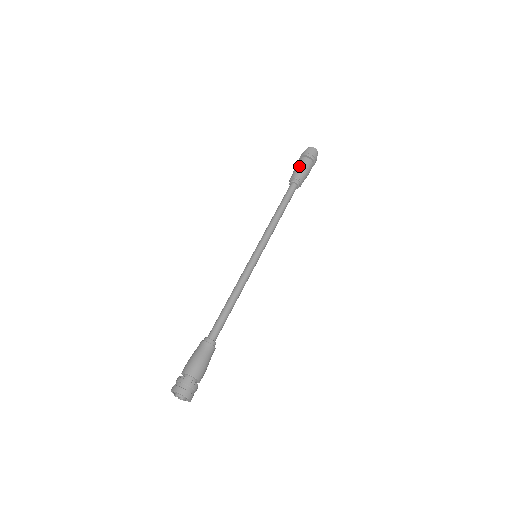
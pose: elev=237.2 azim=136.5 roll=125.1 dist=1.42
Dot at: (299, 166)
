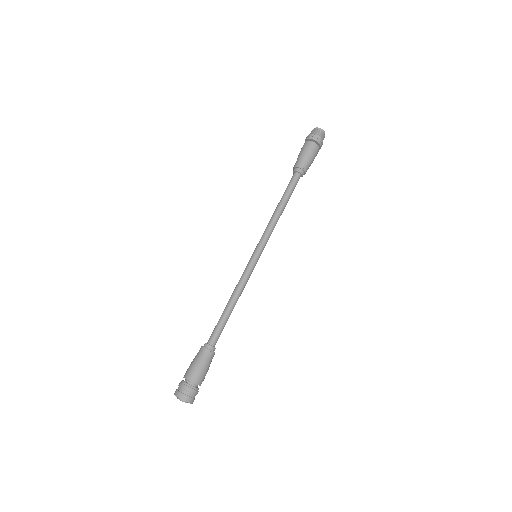
Dot at: (303, 152)
